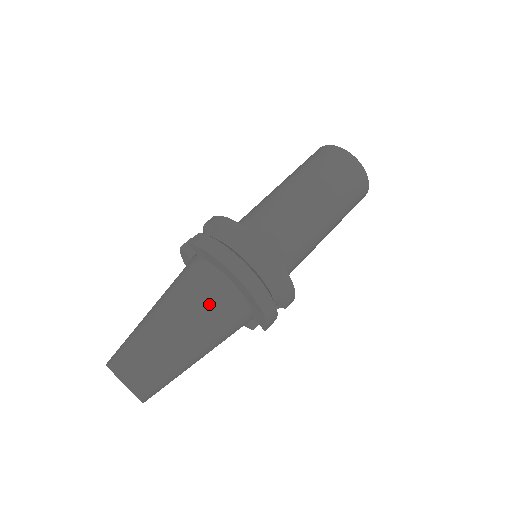
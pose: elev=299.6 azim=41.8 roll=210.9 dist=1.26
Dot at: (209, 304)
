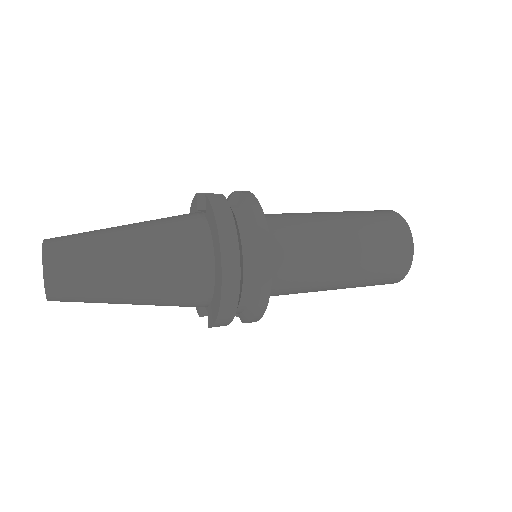
Dot at: (178, 264)
